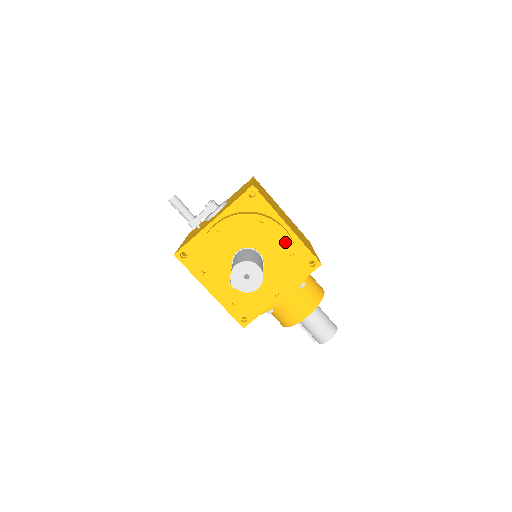
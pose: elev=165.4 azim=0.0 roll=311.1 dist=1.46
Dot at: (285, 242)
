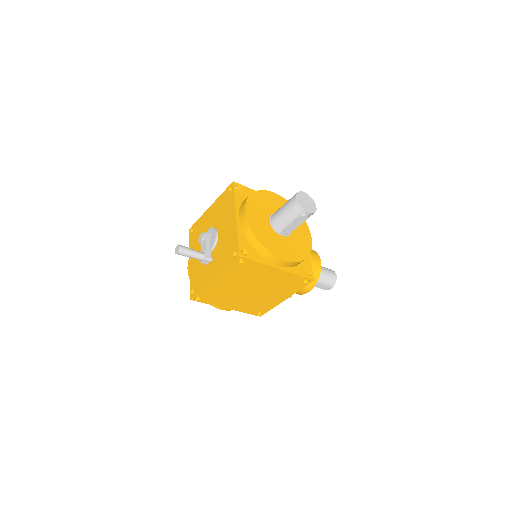
Dot at: (281, 200)
